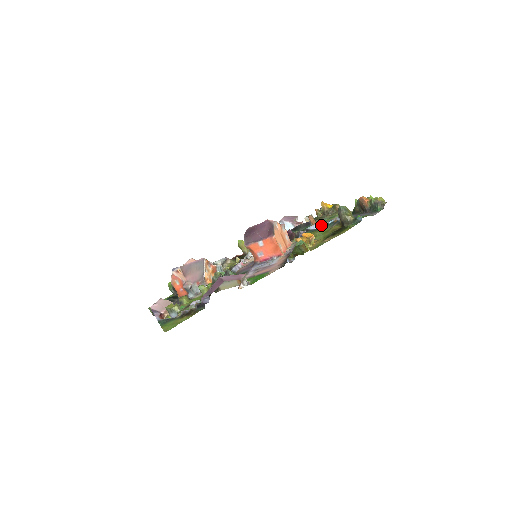
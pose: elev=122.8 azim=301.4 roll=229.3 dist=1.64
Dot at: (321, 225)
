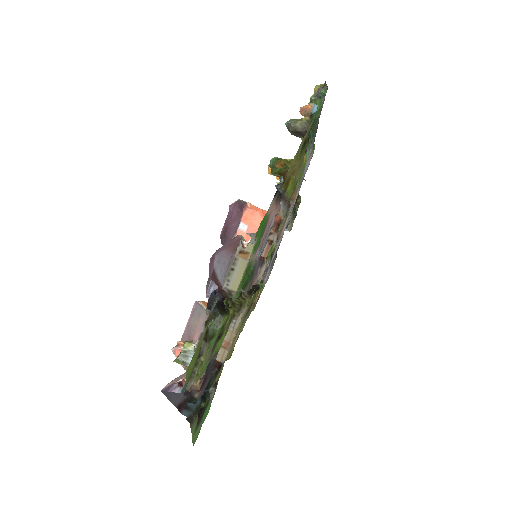
Dot at: occluded
